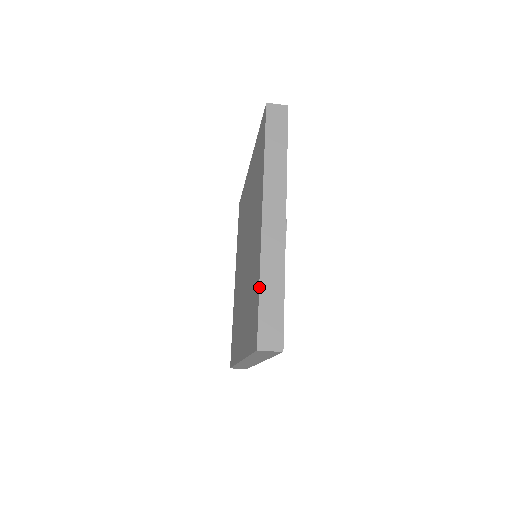
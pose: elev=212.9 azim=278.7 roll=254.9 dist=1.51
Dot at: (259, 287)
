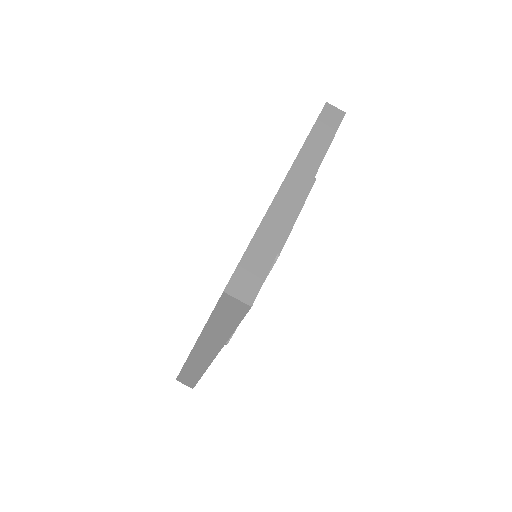
Dot at: occluded
